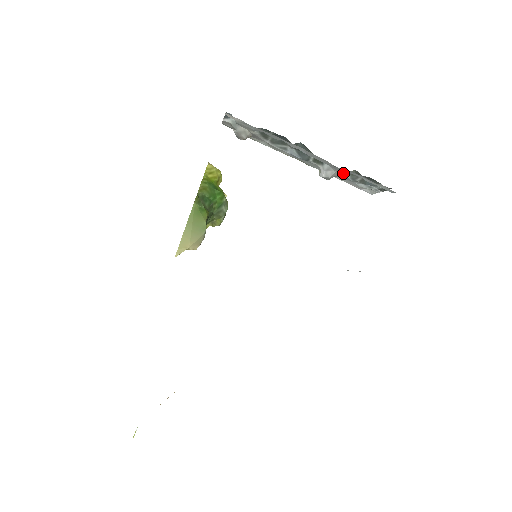
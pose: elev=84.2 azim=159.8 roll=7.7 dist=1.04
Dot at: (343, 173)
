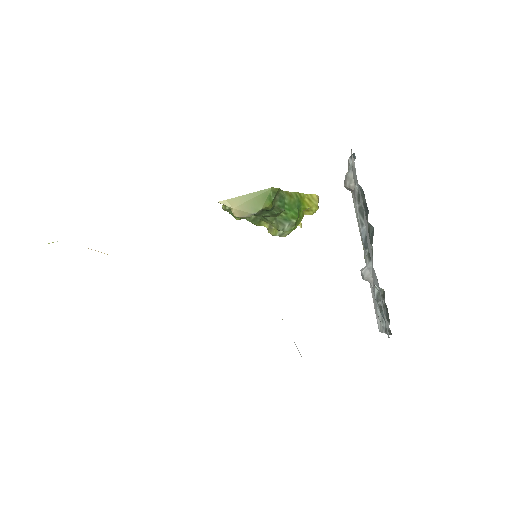
Dot at: (375, 282)
